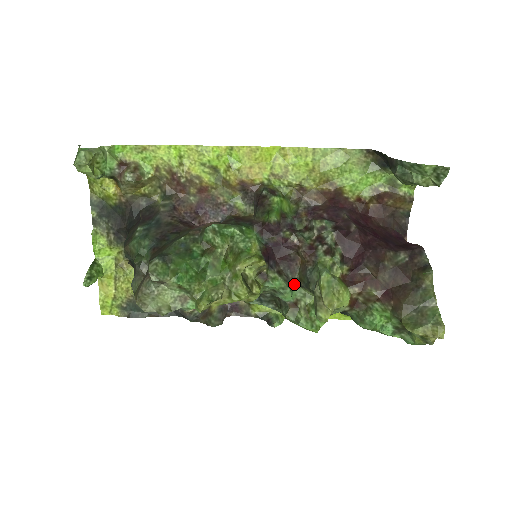
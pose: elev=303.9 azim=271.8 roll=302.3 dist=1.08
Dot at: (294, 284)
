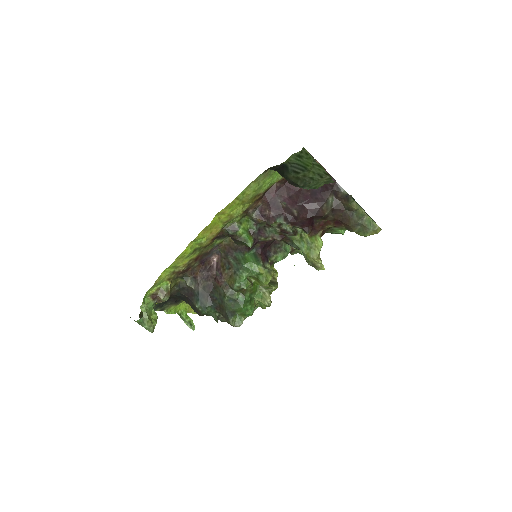
Dot at: (284, 245)
